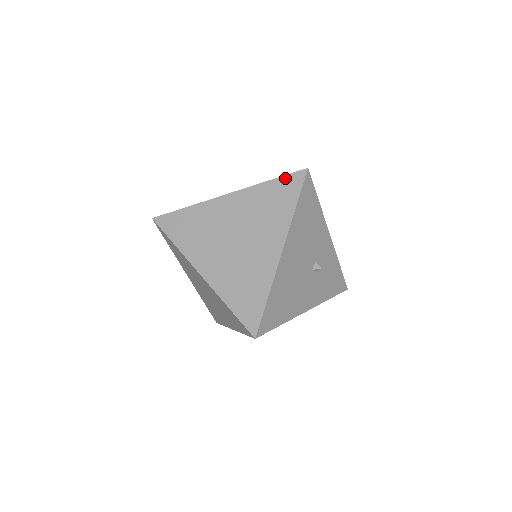
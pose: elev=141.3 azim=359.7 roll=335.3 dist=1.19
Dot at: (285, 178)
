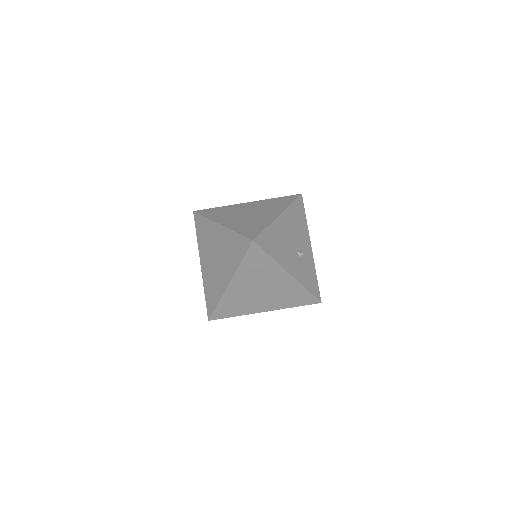
Dot at: (287, 197)
